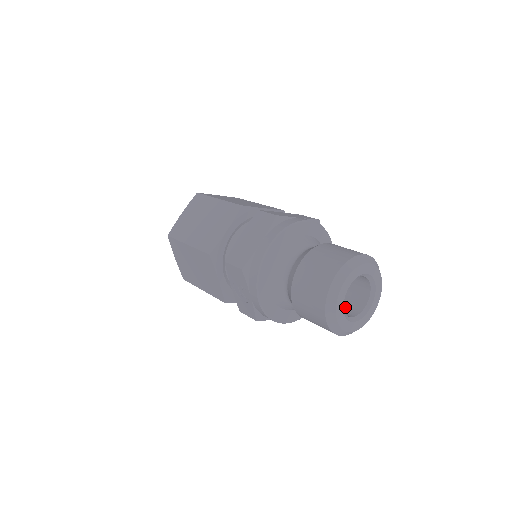
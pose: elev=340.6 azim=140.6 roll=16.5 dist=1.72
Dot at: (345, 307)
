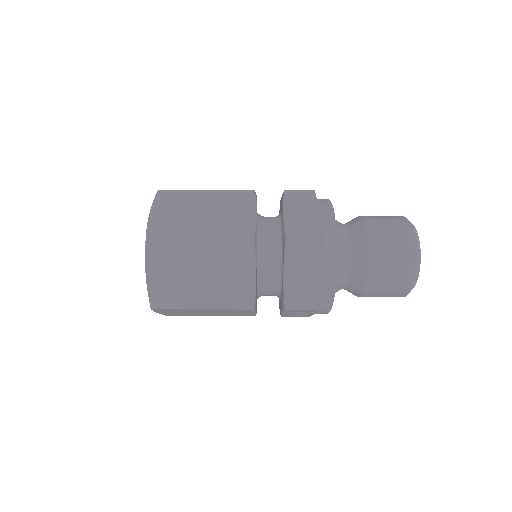
Dot at: occluded
